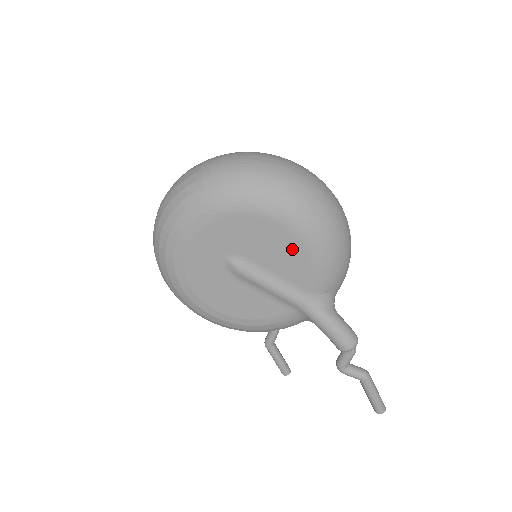
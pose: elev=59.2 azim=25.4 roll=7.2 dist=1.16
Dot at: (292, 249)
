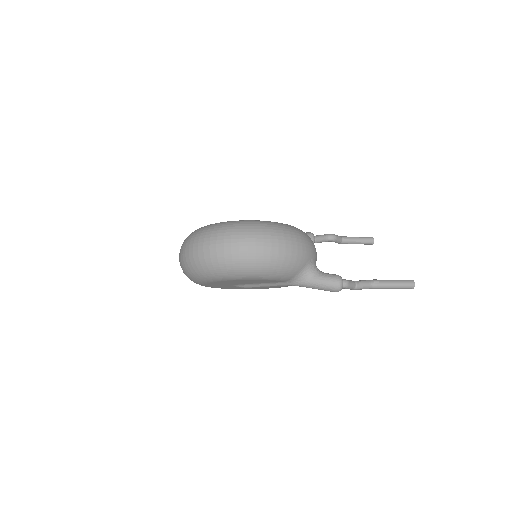
Dot at: (249, 281)
